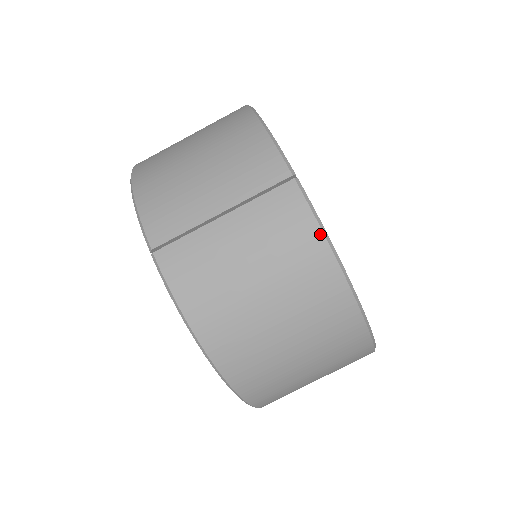
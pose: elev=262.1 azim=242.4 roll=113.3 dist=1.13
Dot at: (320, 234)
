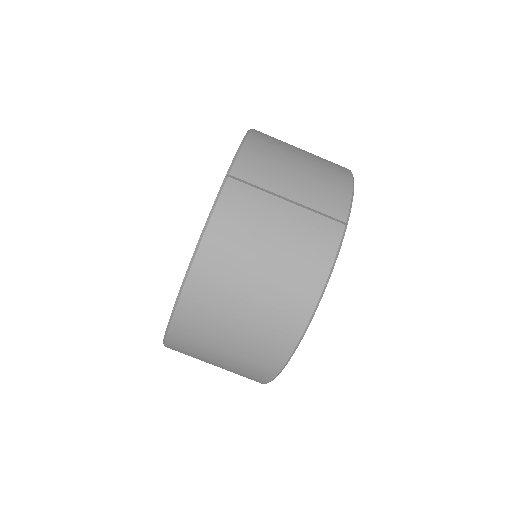
Dot at: (329, 267)
